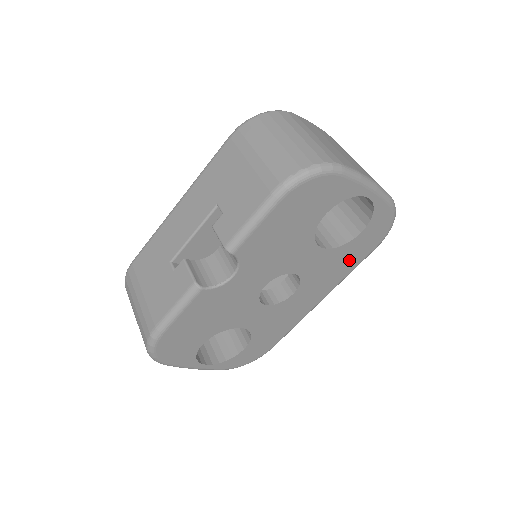
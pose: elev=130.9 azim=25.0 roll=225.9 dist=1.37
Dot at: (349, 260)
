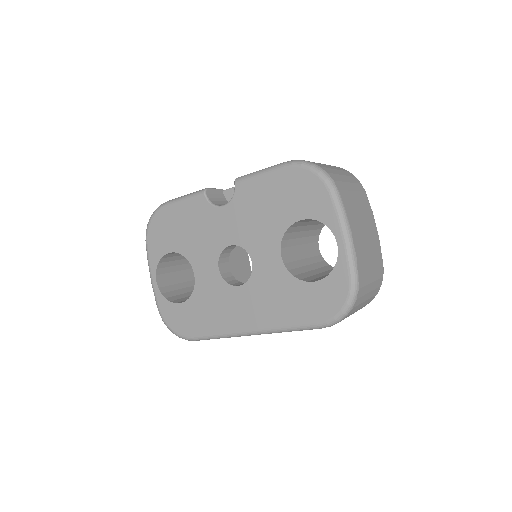
Dot at: (292, 307)
